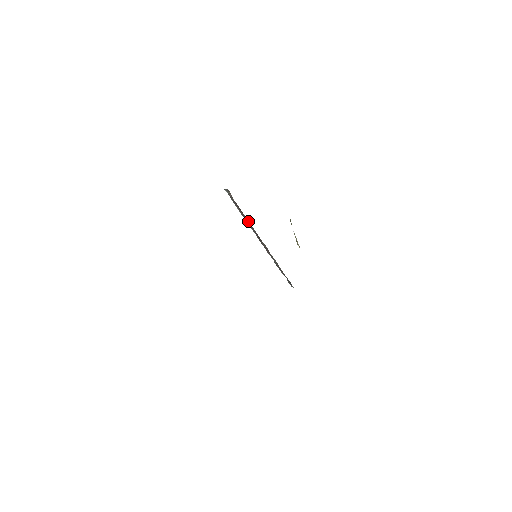
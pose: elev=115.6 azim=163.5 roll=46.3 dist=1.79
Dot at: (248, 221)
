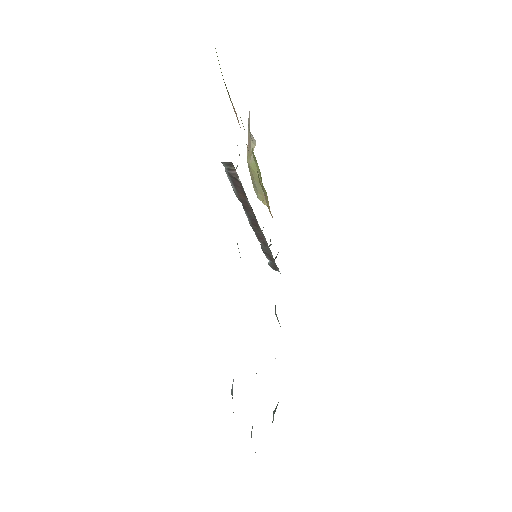
Dot at: (249, 206)
